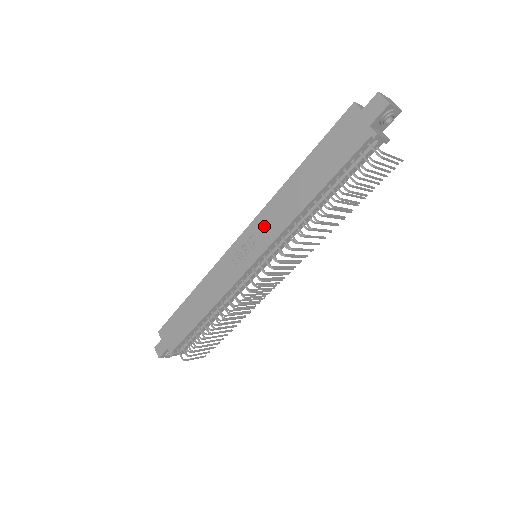
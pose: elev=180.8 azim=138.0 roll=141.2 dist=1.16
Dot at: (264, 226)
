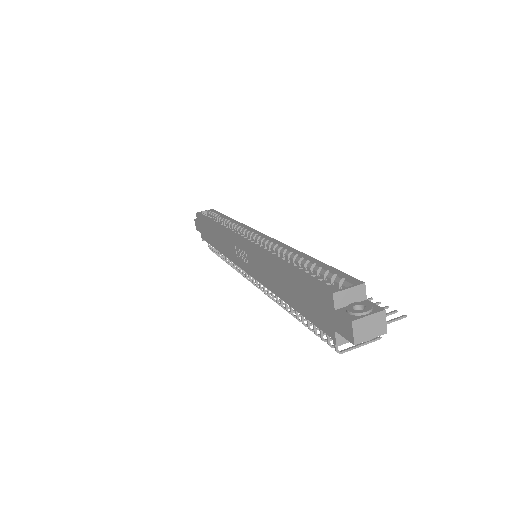
Dot at: (254, 261)
